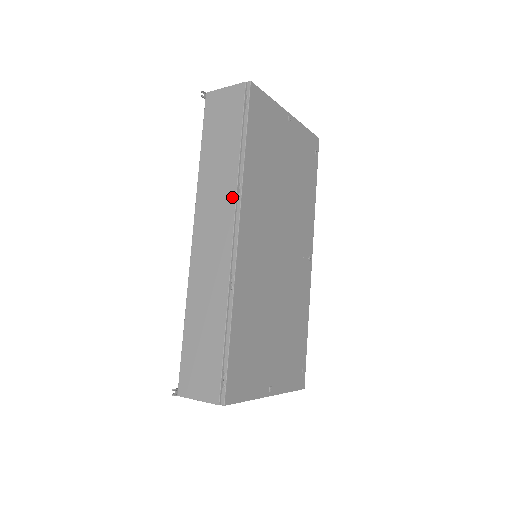
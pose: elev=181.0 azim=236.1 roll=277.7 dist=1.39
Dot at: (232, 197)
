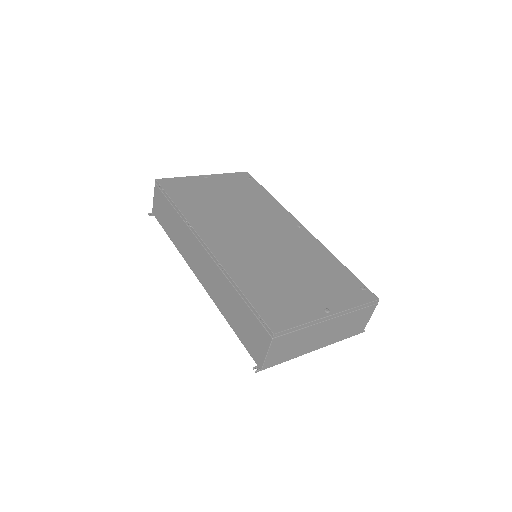
Dot at: (189, 232)
